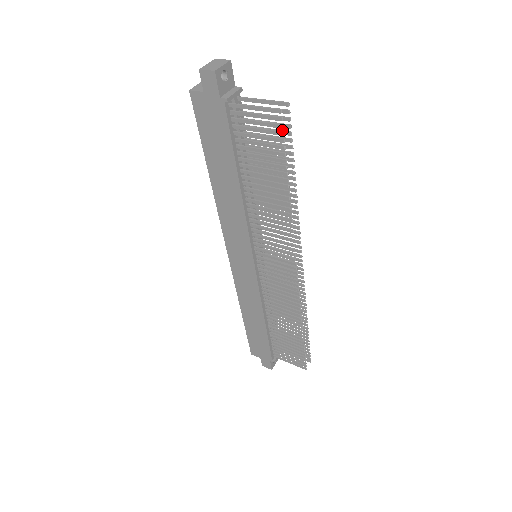
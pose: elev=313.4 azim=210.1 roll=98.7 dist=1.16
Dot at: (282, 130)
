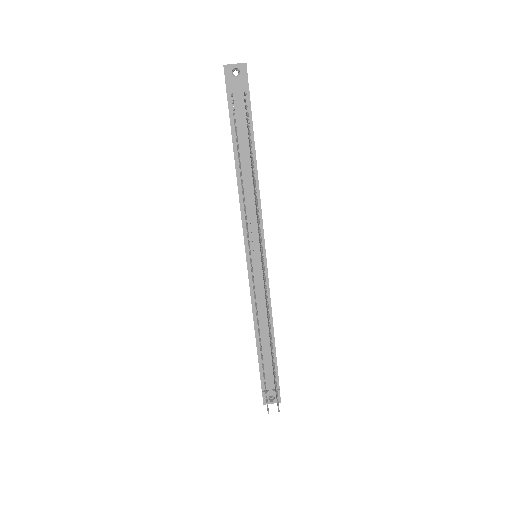
Dot at: occluded
